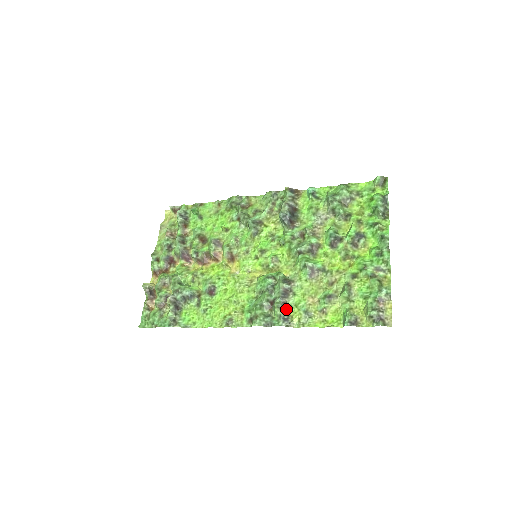
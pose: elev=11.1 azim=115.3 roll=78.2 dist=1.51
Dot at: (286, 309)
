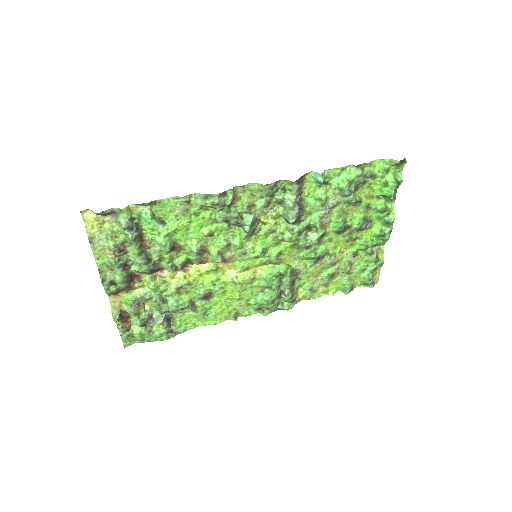
Dot at: (294, 295)
